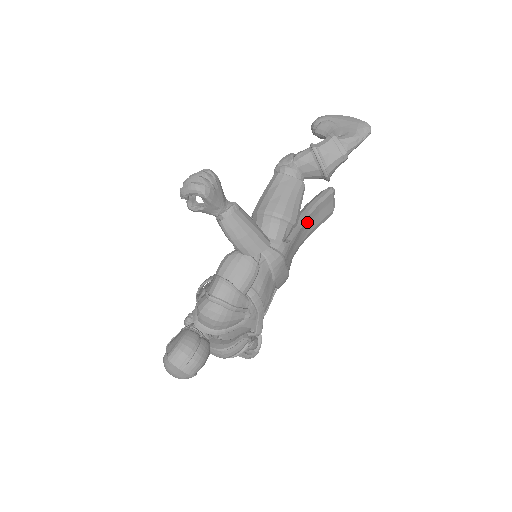
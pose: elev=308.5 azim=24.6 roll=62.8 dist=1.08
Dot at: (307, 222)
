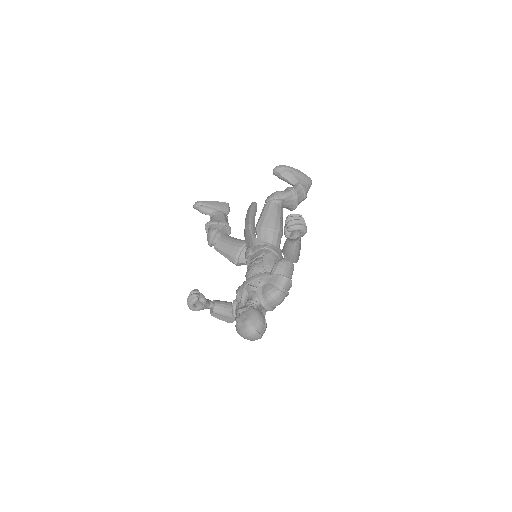
Dot at: occluded
